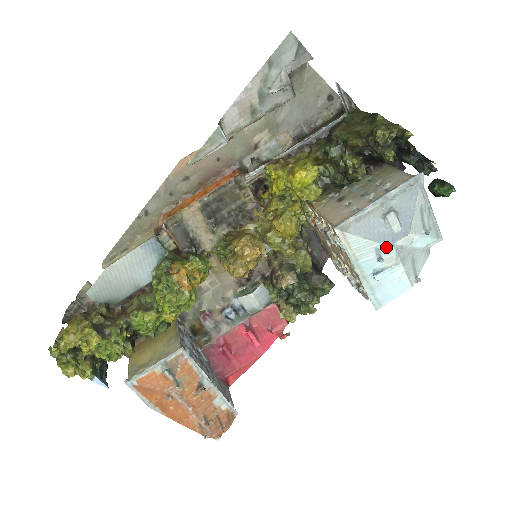
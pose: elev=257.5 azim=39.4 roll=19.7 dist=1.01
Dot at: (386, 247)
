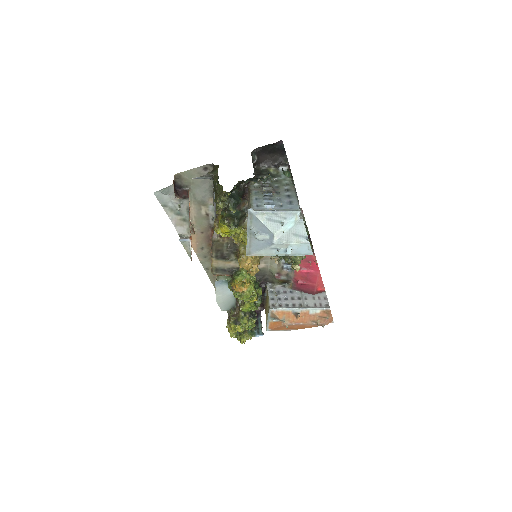
Dot at: (273, 246)
